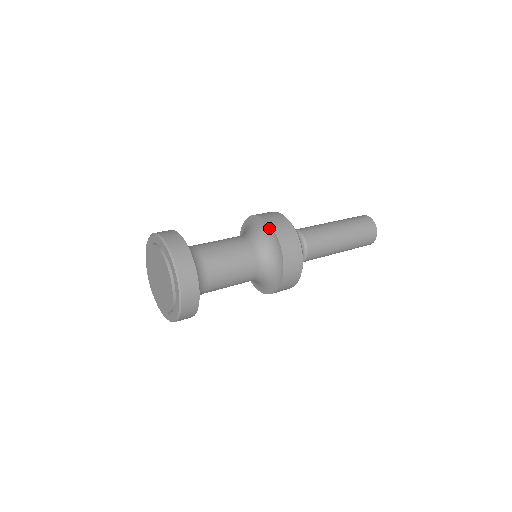
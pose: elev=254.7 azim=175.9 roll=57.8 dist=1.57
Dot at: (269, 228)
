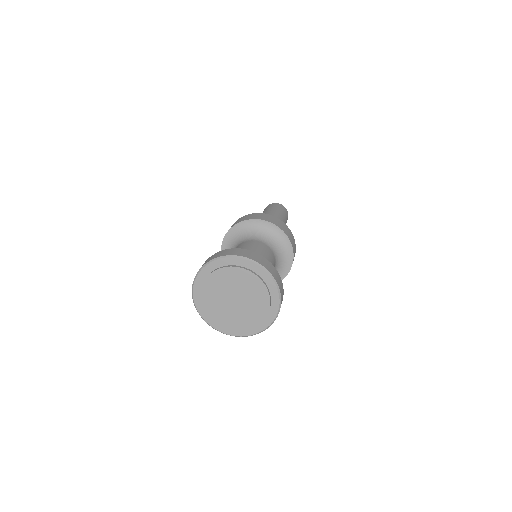
Dot at: (291, 257)
